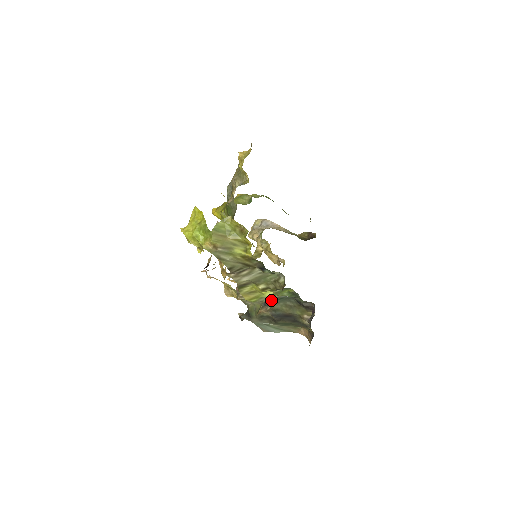
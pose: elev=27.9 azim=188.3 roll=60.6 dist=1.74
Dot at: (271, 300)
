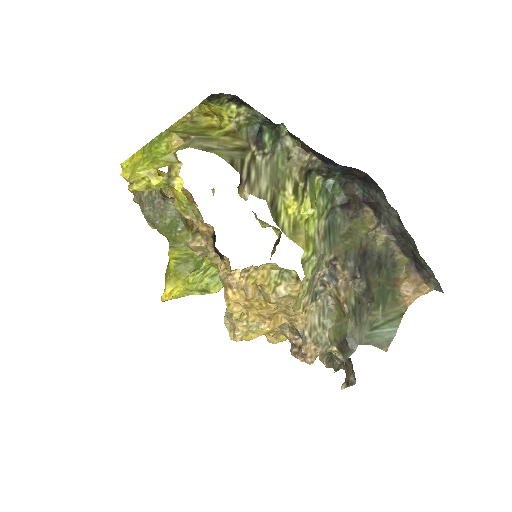
Dot at: (325, 242)
